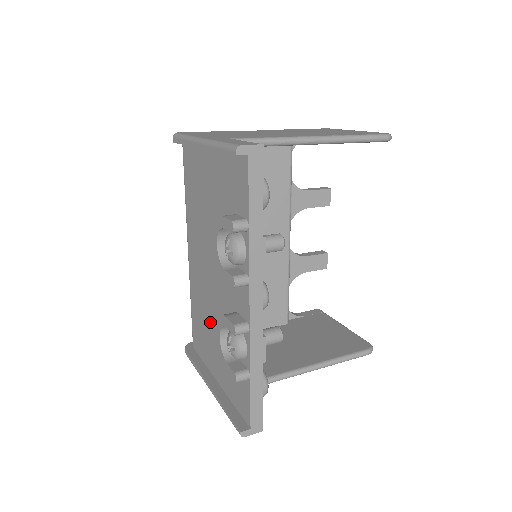
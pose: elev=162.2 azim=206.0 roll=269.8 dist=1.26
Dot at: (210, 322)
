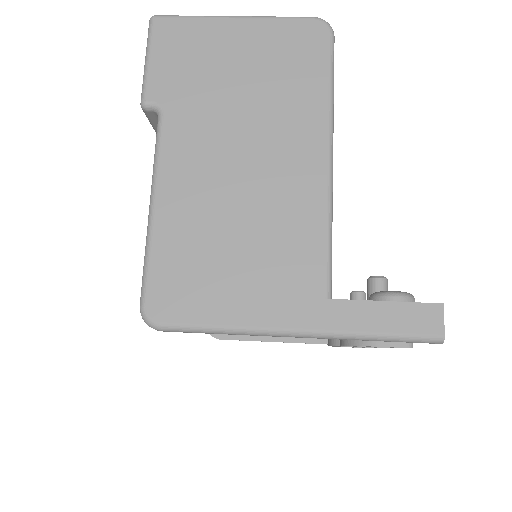
Dot at: occluded
